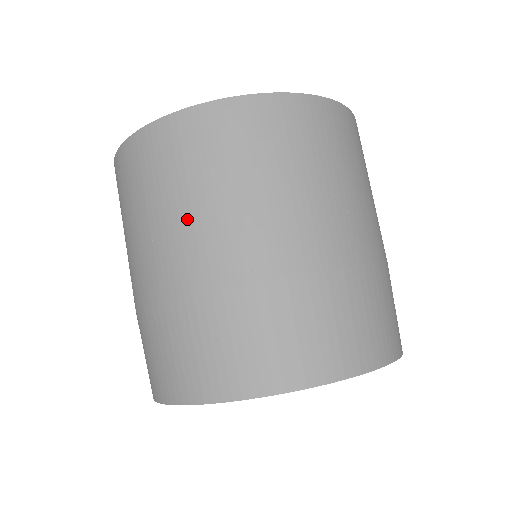
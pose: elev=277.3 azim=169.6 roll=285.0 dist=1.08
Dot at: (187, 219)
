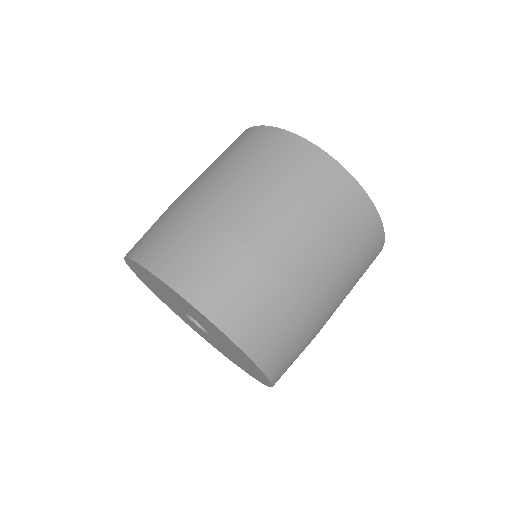
Dot at: (320, 244)
